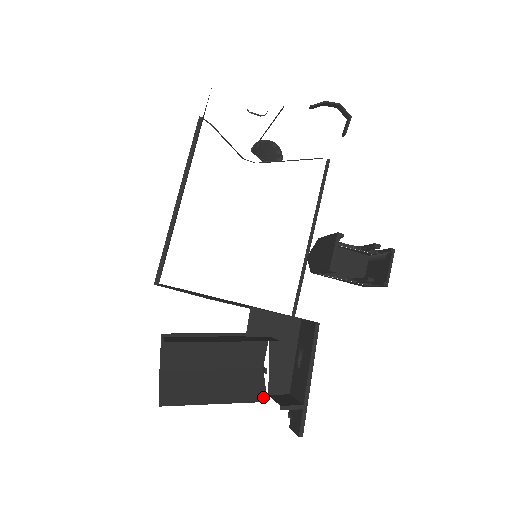
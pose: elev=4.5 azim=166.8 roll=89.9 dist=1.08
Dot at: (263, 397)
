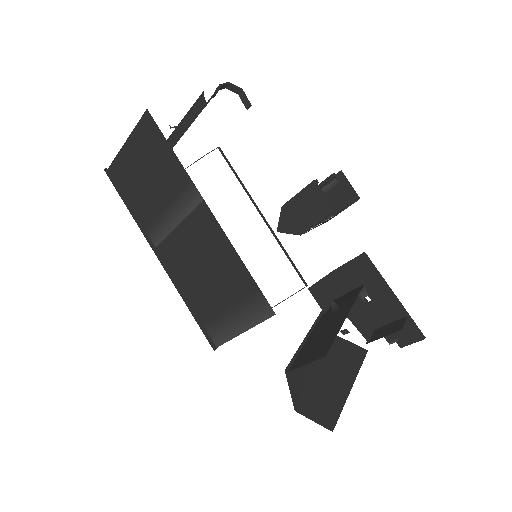
Dot at: (363, 351)
